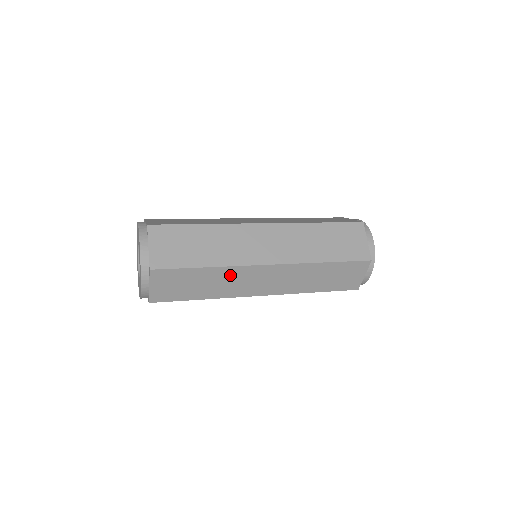
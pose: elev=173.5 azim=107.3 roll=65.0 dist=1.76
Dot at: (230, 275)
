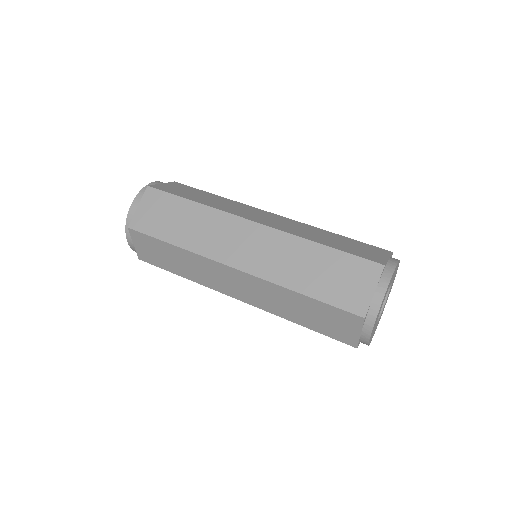
Dot at: occluded
